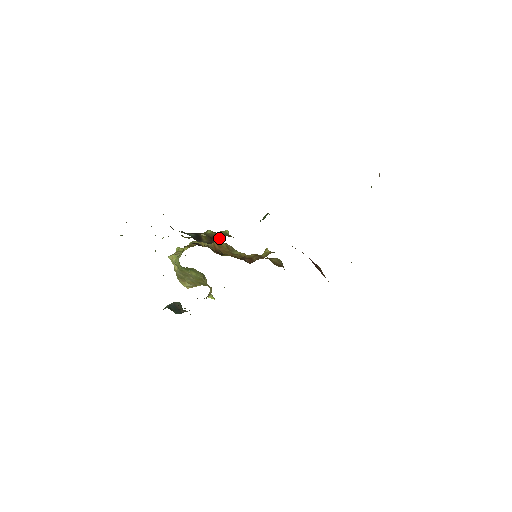
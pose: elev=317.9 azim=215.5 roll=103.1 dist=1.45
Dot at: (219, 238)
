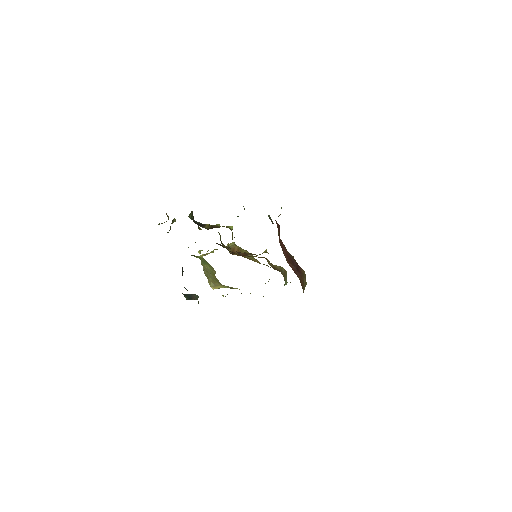
Dot at: occluded
